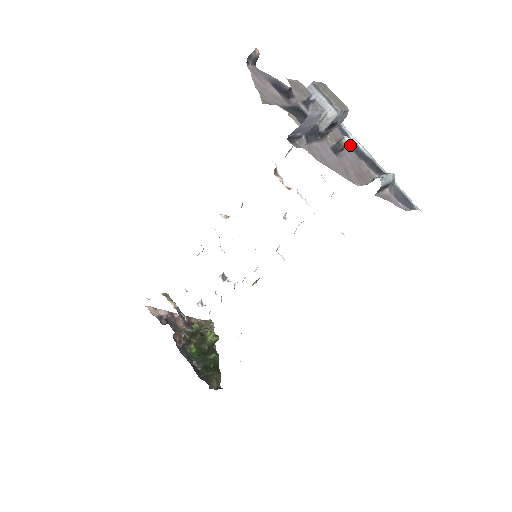
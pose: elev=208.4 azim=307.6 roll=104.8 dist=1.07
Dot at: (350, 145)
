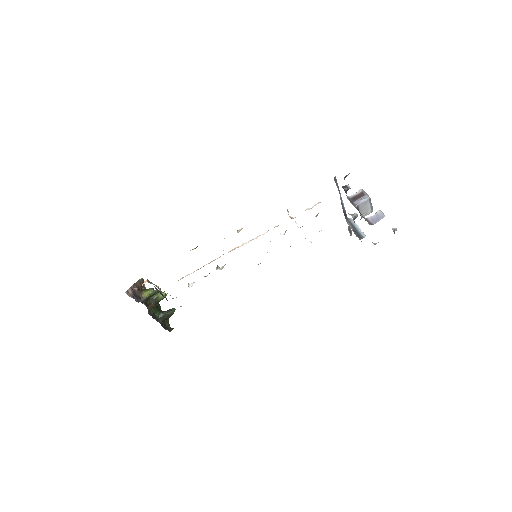
Dot at: (342, 205)
